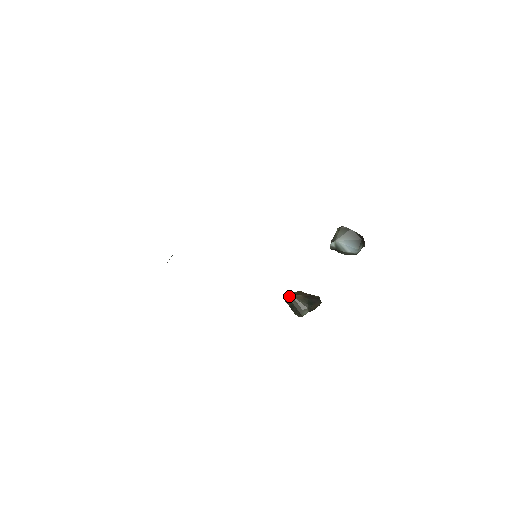
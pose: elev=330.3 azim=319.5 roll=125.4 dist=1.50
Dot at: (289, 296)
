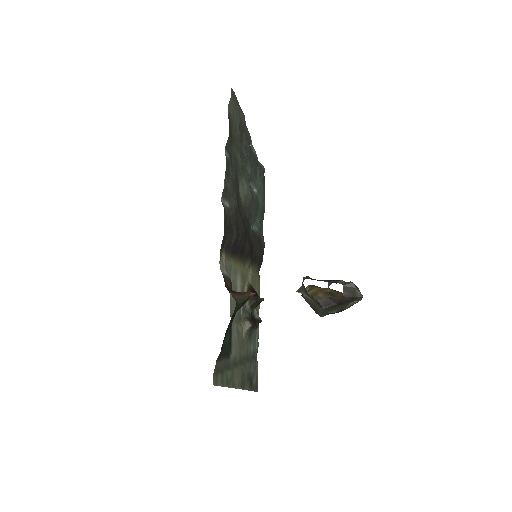
Dot at: (302, 295)
